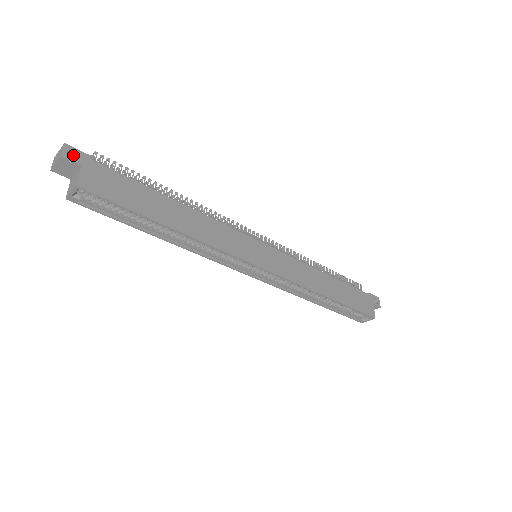
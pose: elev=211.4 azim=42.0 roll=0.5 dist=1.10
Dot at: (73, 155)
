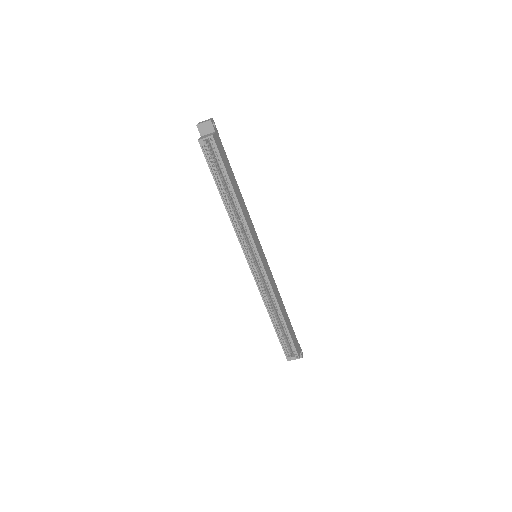
Dot at: occluded
